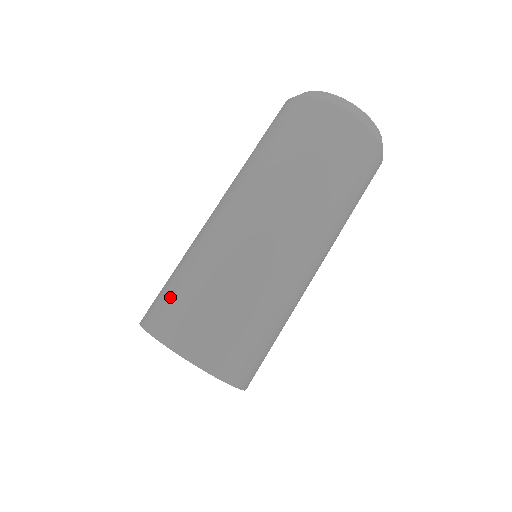
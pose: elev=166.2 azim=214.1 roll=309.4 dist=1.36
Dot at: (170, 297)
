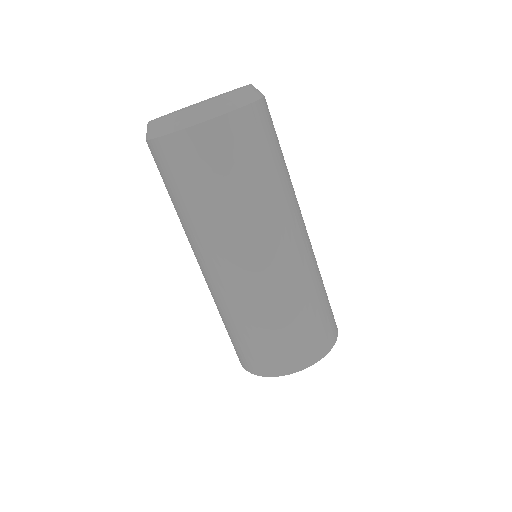
Dot at: occluded
